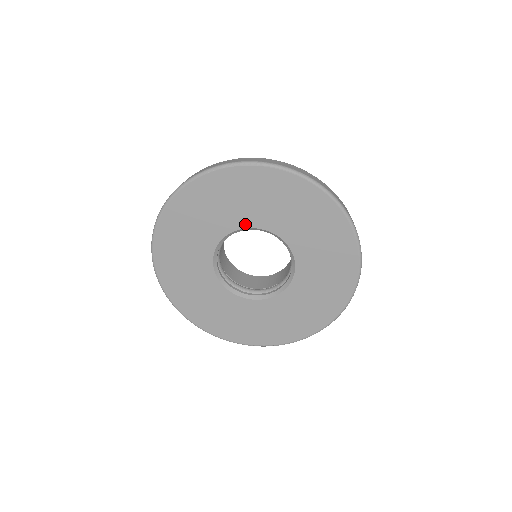
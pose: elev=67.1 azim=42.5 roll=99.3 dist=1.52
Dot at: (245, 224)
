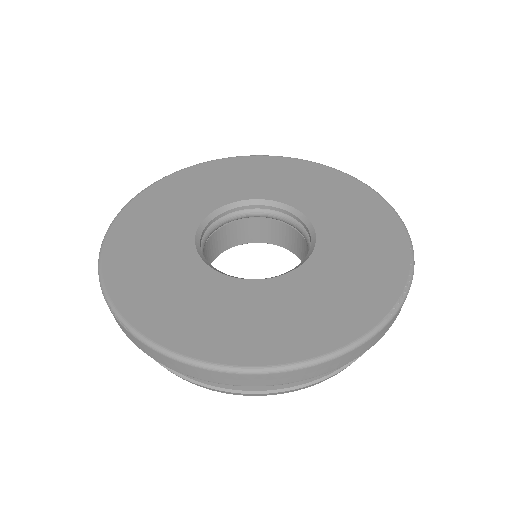
Dot at: (201, 216)
